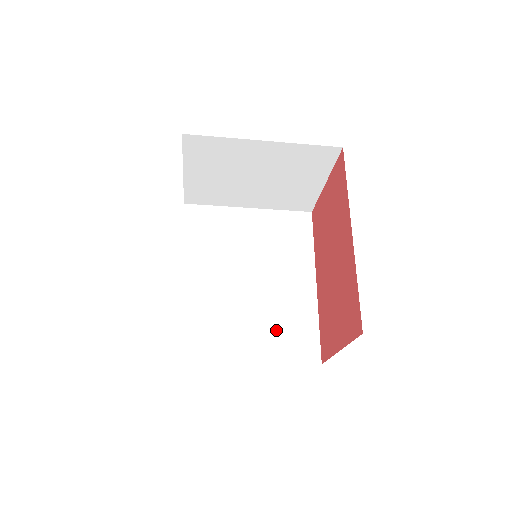
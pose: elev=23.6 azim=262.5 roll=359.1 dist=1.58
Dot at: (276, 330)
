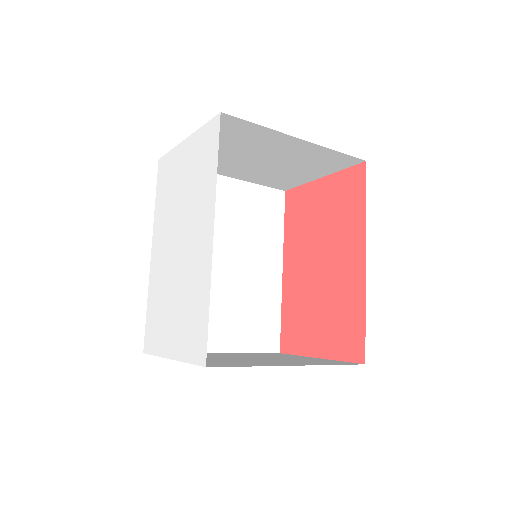
Dot at: (245, 319)
